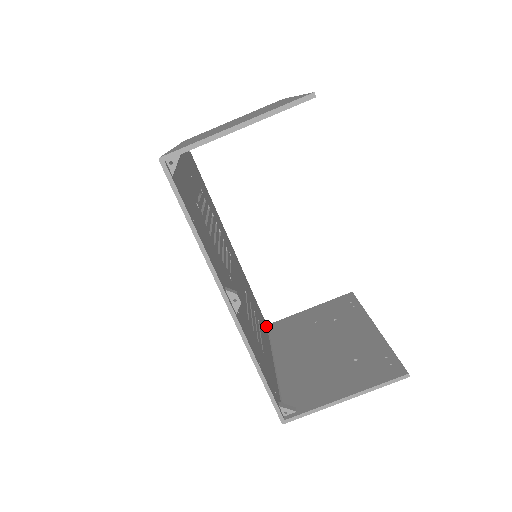
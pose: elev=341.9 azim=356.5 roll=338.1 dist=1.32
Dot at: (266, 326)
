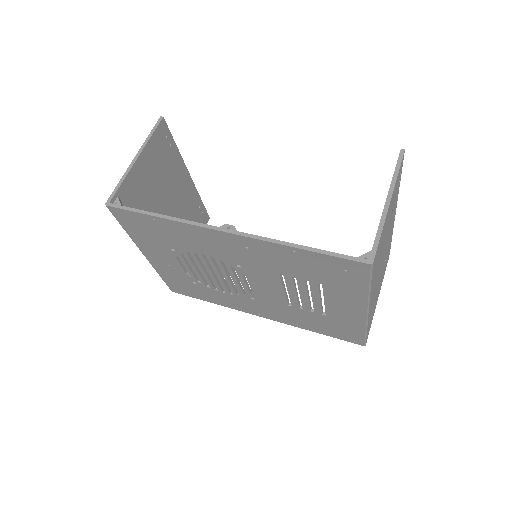
Dot at: occluded
